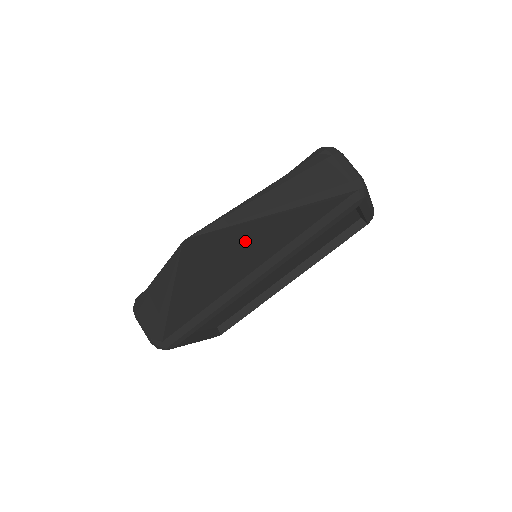
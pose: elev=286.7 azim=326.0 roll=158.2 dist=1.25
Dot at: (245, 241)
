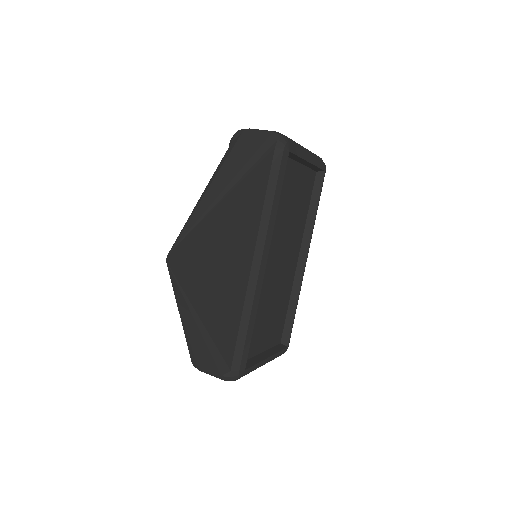
Dot at: (220, 235)
